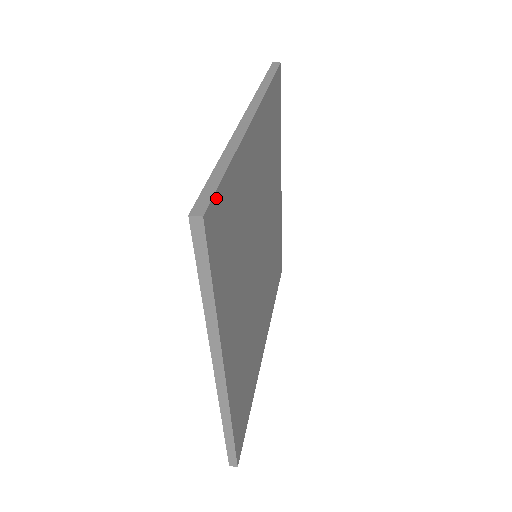
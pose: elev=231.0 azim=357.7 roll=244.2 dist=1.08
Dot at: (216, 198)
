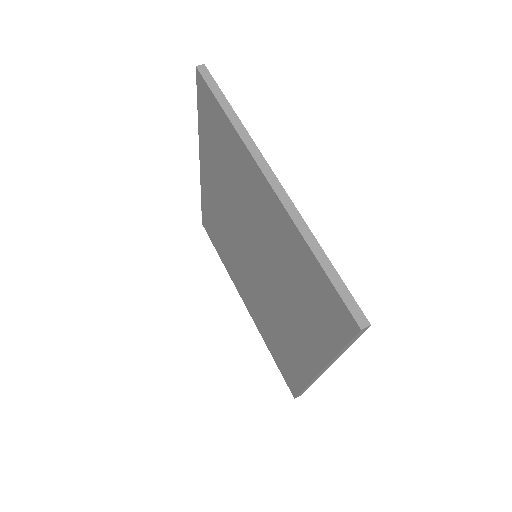
Dot at: (349, 296)
